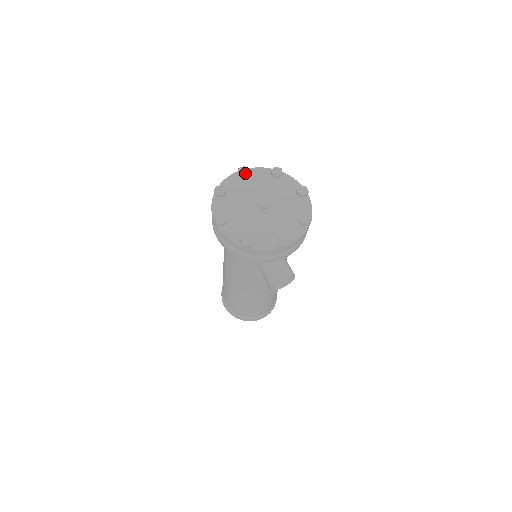
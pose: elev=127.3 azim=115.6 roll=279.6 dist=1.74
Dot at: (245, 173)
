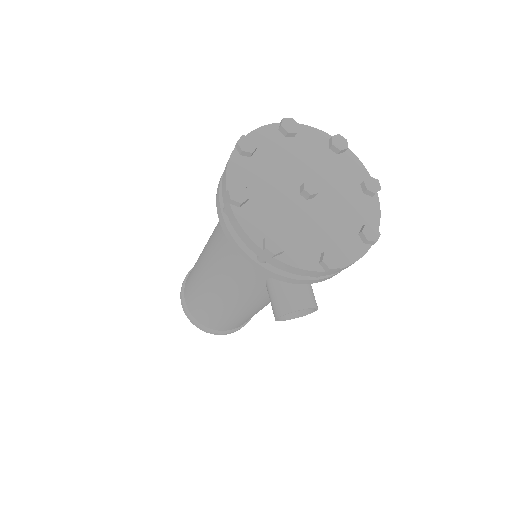
Dot at: (292, 129)
